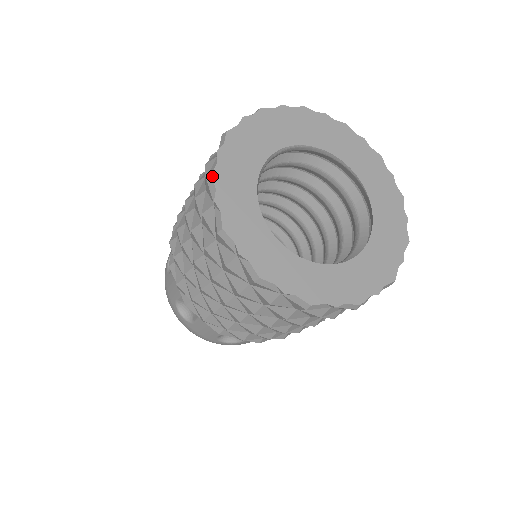
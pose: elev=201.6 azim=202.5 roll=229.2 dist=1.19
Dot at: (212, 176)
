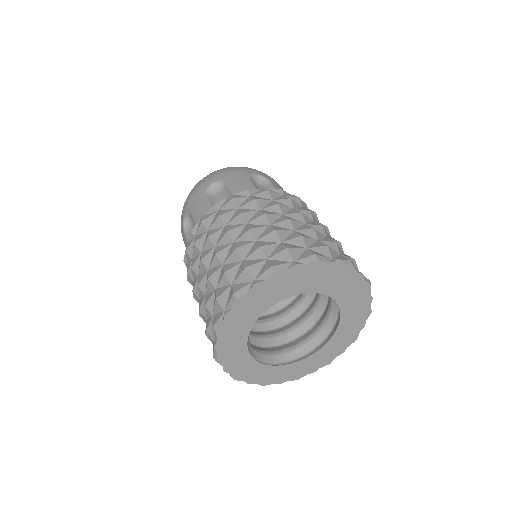
Dot at: (216, 333)
